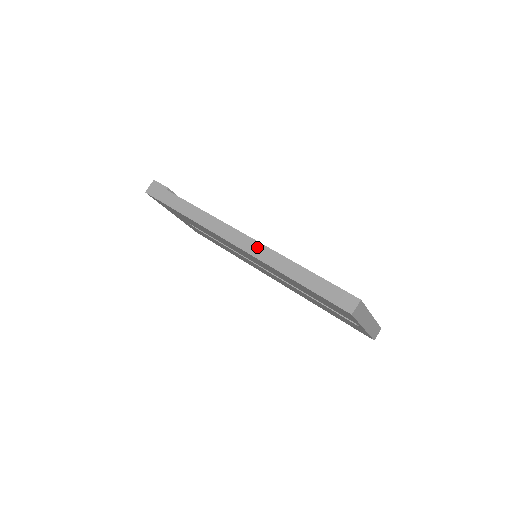
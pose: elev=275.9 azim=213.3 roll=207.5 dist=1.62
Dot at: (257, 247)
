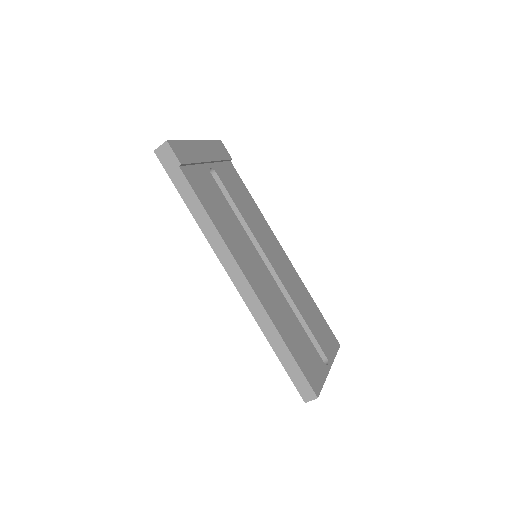
Dot at: (252, 298)
